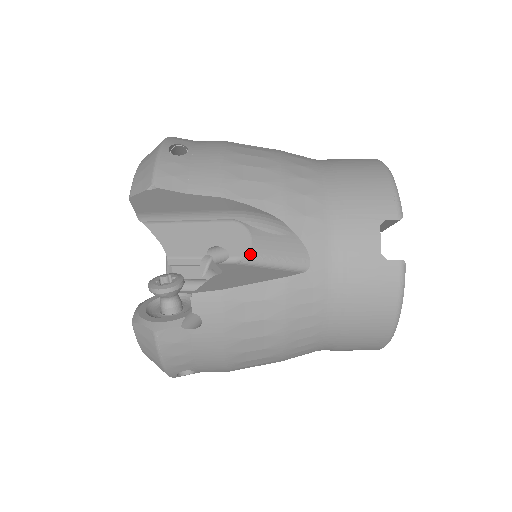
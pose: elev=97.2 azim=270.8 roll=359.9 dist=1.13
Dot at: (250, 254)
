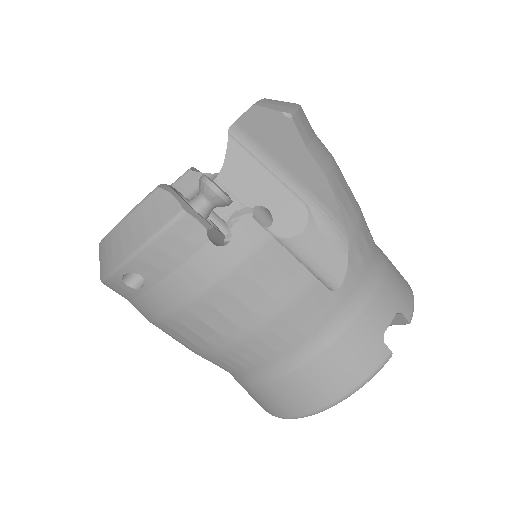
Dot at: (289, 241)
